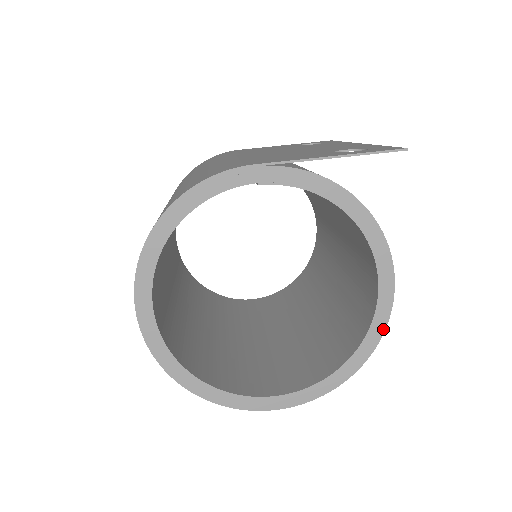
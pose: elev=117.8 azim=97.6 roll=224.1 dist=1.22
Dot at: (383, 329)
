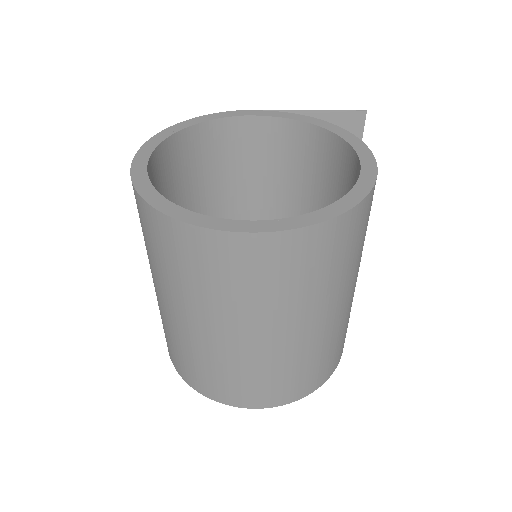
Dot at: (372, 184)
